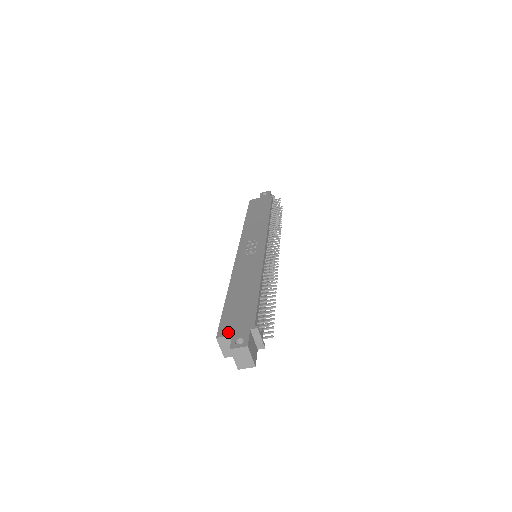
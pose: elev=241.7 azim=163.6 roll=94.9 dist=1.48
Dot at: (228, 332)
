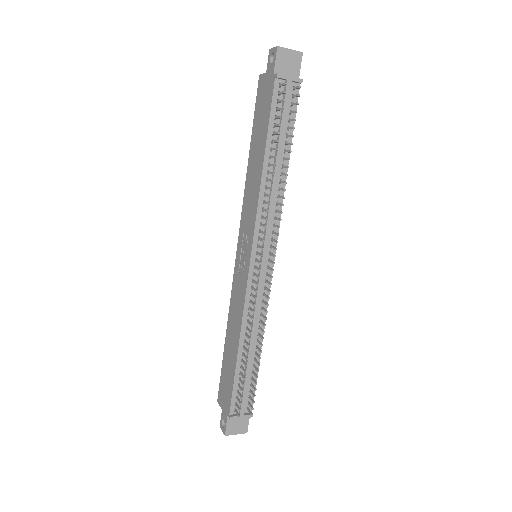
Dot at: (221, 403)
